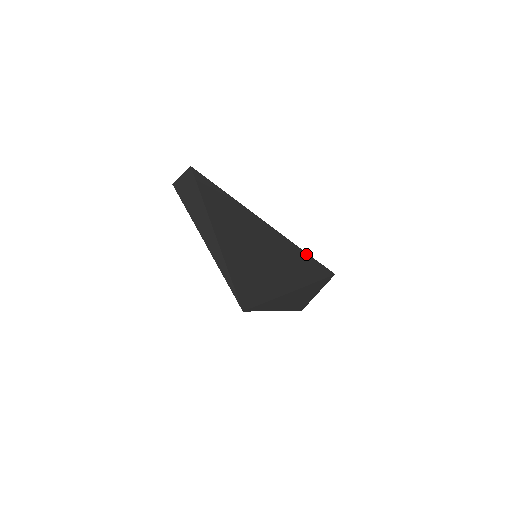
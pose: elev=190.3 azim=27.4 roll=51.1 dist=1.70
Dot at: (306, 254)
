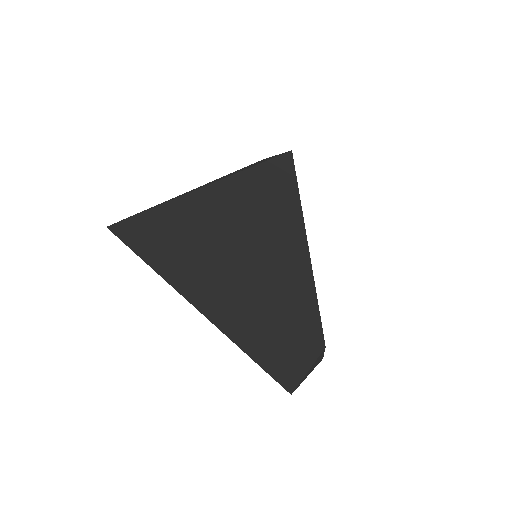
Dot at: (313, 295)
